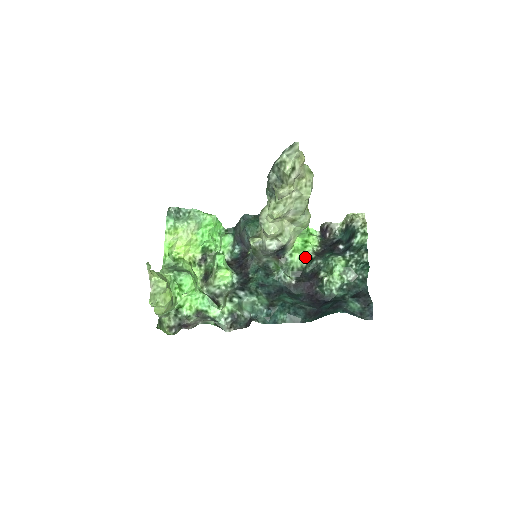
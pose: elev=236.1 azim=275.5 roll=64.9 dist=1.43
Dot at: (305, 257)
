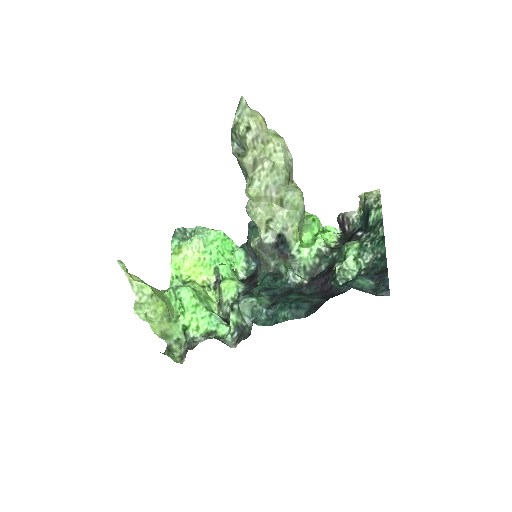
Dot at: (316, 252)
